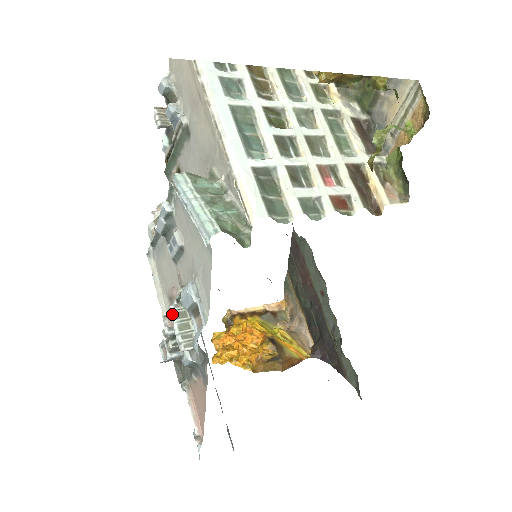
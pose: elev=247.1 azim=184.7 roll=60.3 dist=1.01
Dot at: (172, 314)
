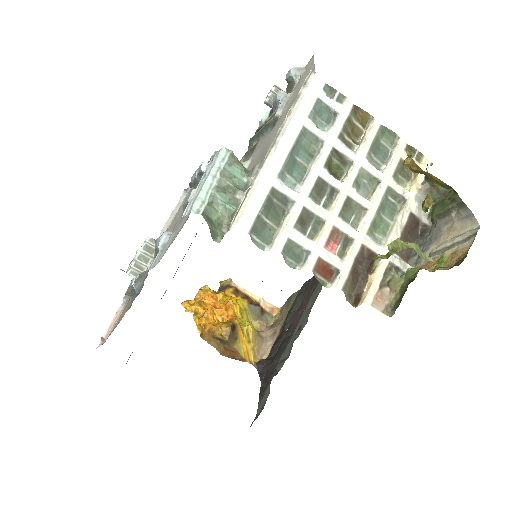
Dot at: (144, 243)
